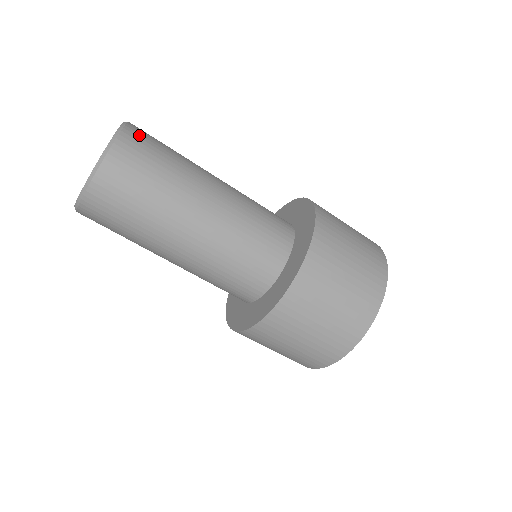
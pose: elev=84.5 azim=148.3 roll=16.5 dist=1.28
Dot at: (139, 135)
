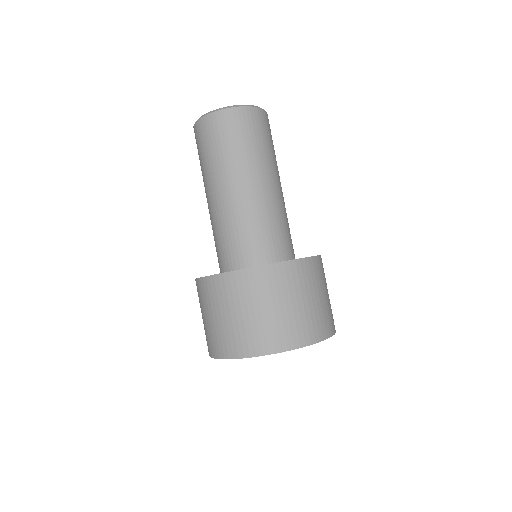
Dot at: (266, 120)
